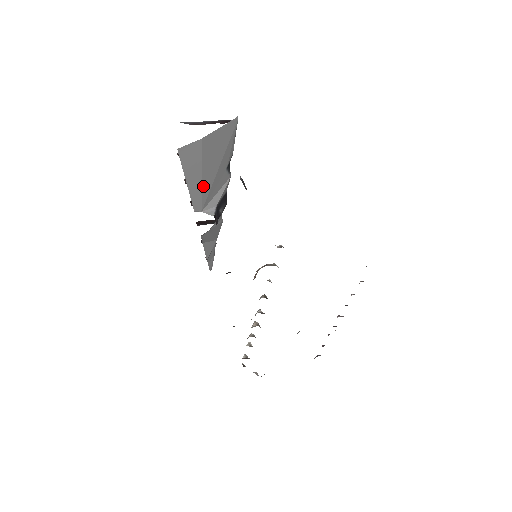
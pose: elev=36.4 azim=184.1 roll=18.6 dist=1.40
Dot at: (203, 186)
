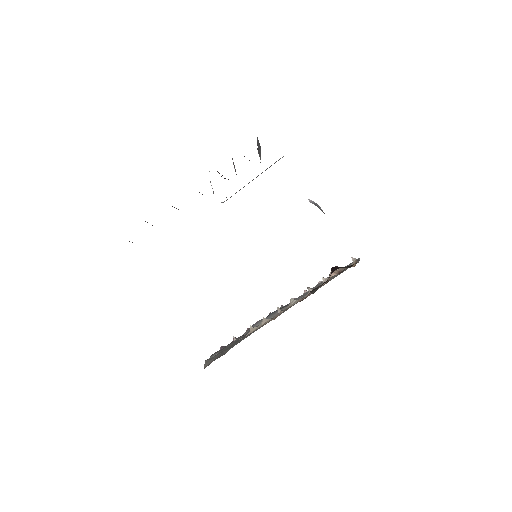
Dot at: occluded
